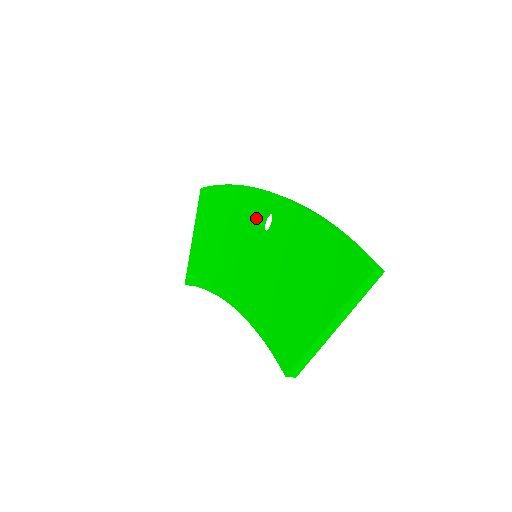
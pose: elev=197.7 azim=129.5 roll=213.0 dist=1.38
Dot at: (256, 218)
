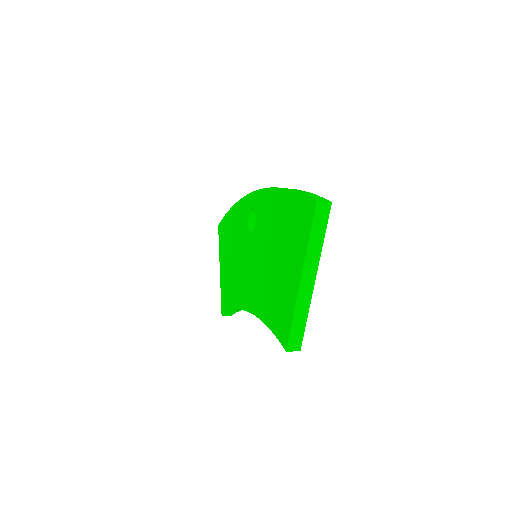
Dot at: (248, 222)
